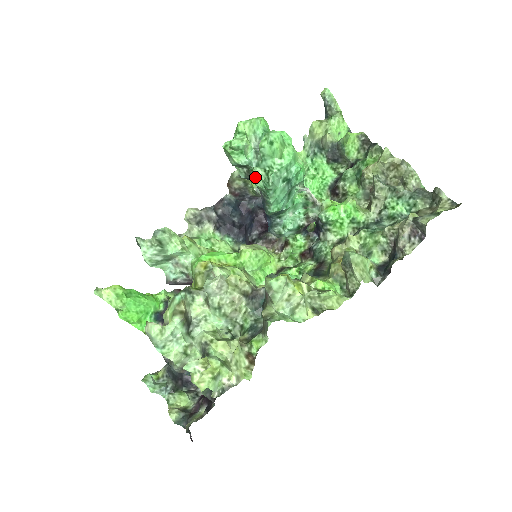
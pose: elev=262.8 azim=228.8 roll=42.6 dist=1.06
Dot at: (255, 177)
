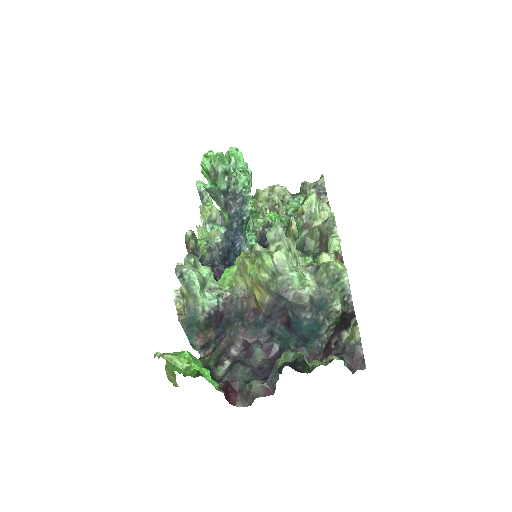
Dot at: (238, 175)
